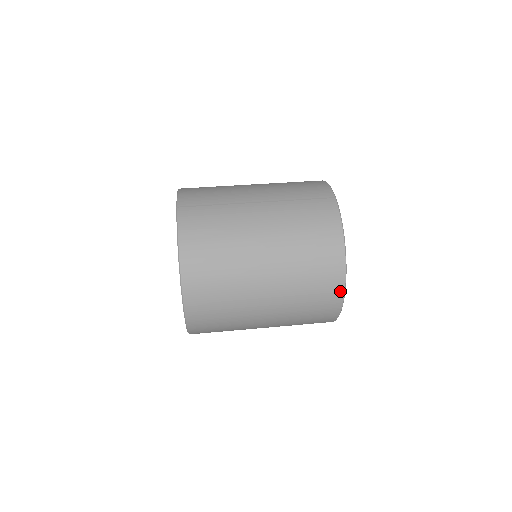
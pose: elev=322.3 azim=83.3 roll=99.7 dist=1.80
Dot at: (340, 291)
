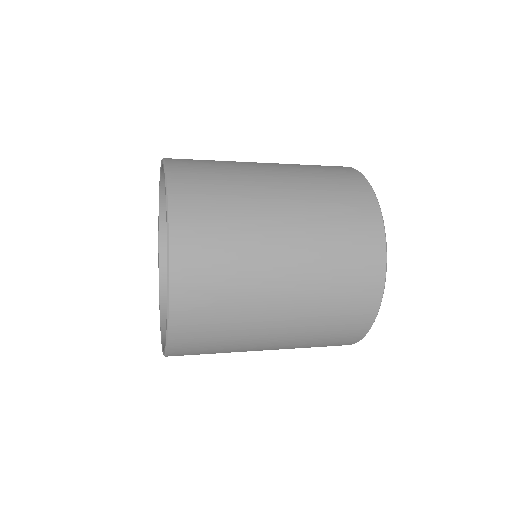
Dot at: (380, 244)
